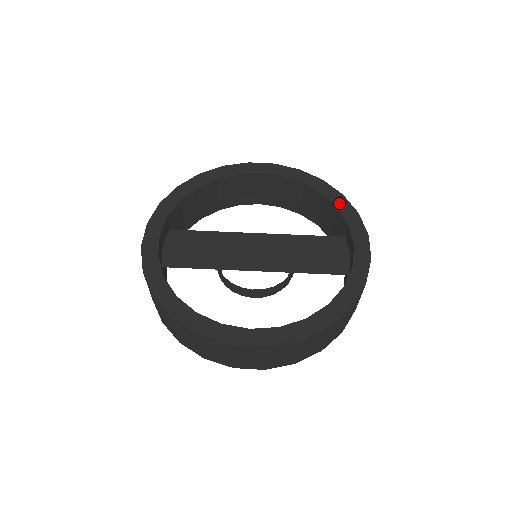
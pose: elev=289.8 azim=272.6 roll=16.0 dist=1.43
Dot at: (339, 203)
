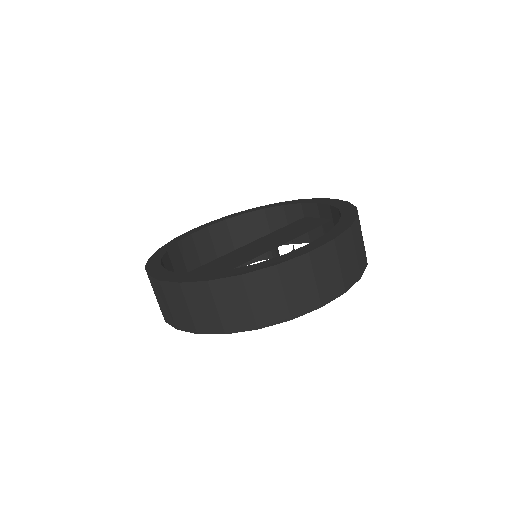
Dot at: (280, 204)
